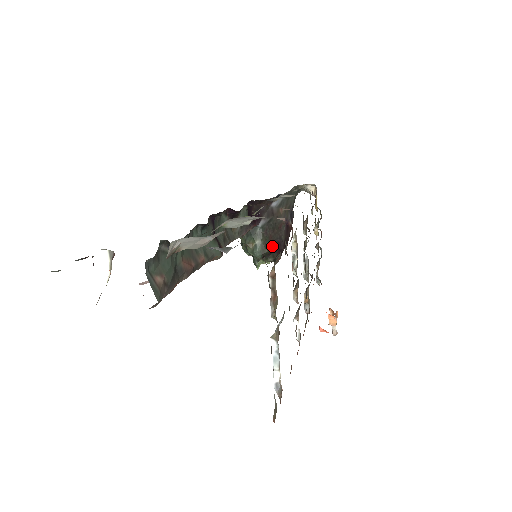
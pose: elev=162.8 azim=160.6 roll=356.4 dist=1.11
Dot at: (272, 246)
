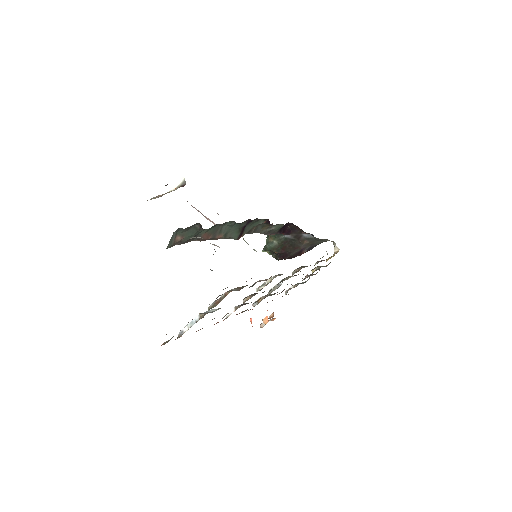
Dot at: (281, 252)
